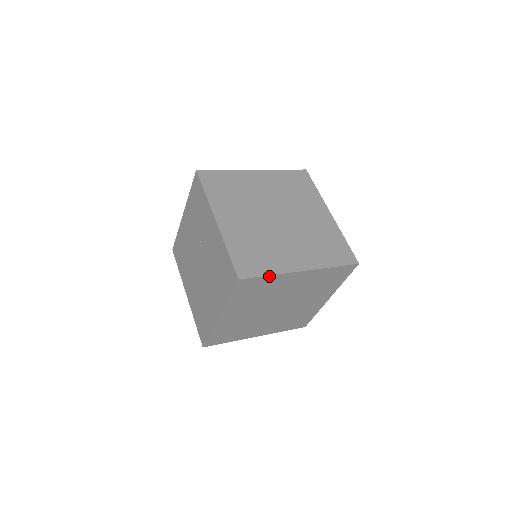
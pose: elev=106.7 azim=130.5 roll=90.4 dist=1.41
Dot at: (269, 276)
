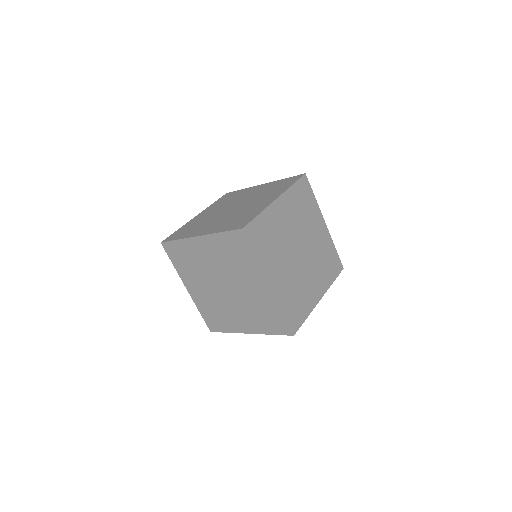
Dot at: (260, 215)
